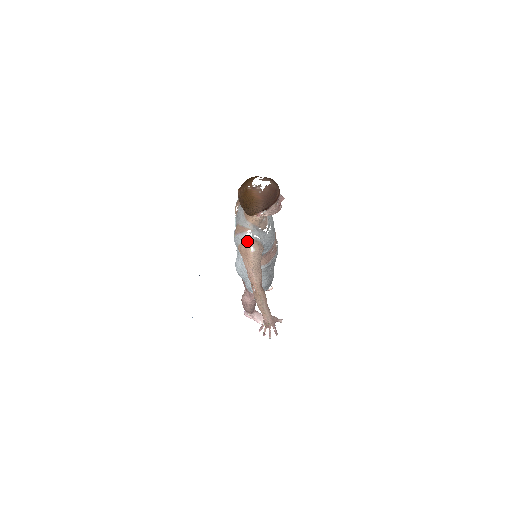
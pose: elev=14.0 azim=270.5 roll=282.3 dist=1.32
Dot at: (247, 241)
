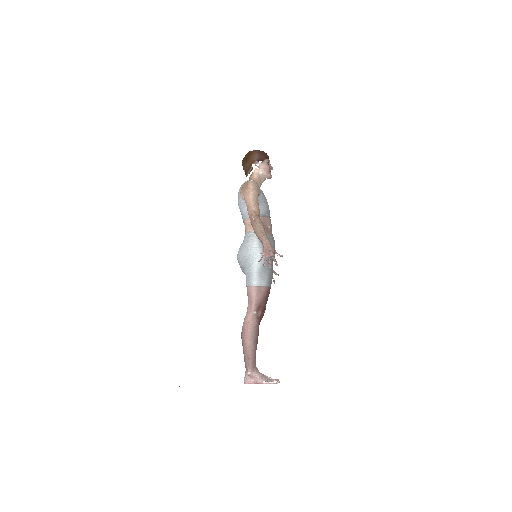
Dot at: occluded
